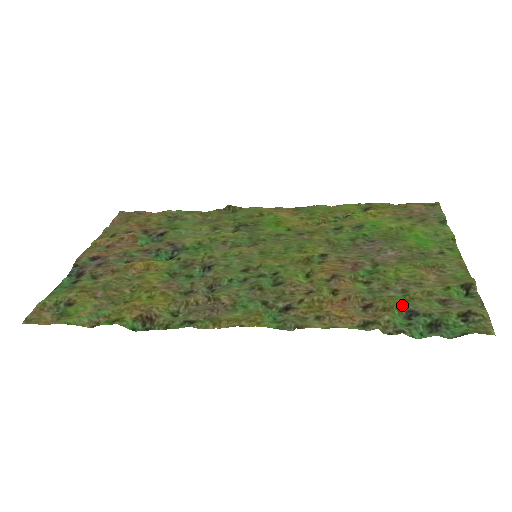
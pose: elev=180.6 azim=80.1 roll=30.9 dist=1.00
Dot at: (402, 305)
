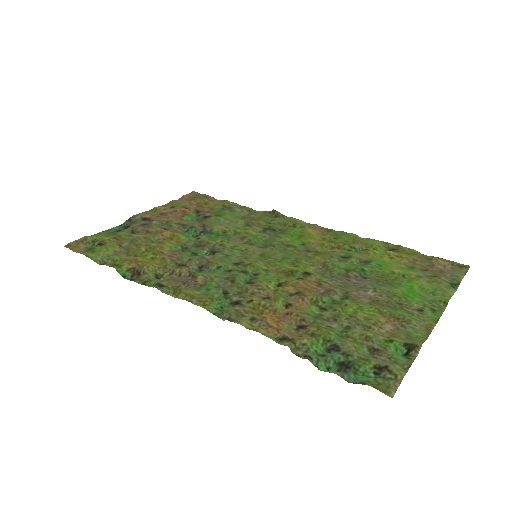
Dot at: (331, 337)
